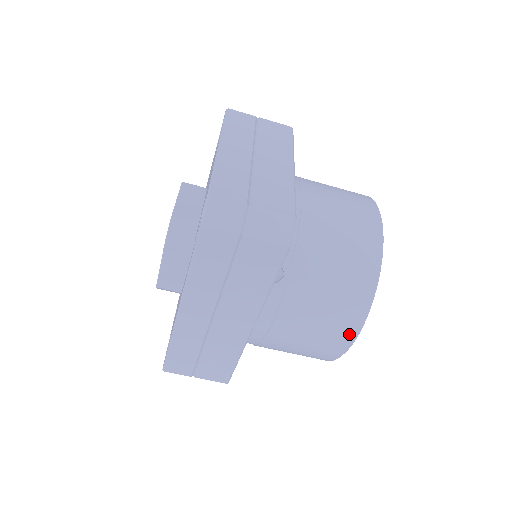
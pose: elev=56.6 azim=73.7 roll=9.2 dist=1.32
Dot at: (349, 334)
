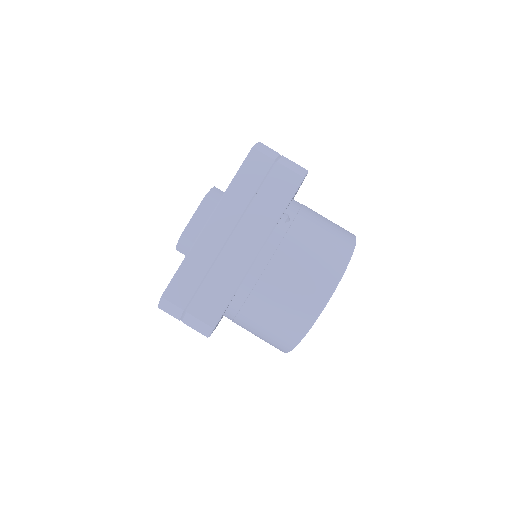
Dot at: (331, 281)
